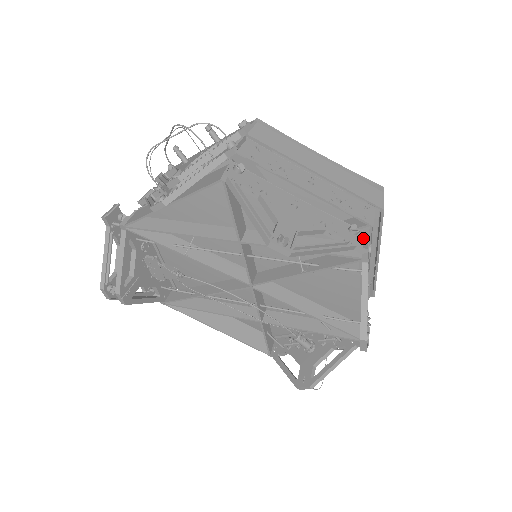
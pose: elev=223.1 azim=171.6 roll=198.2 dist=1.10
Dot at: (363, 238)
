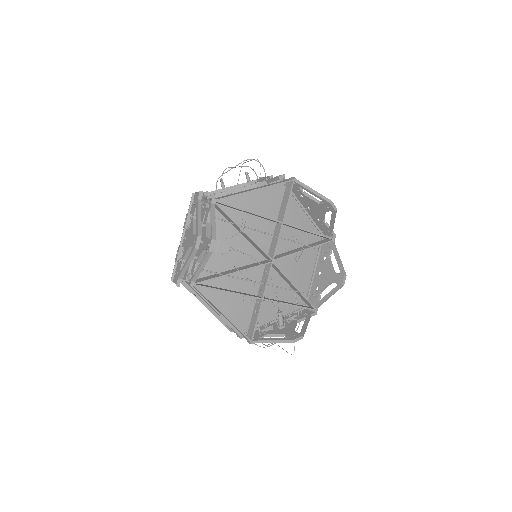
Dot at: (327, 234)
